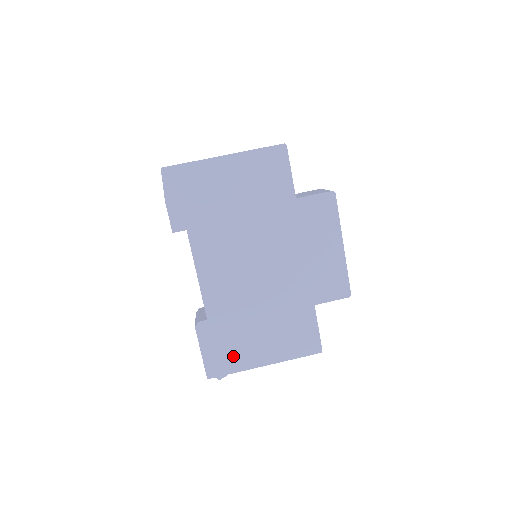
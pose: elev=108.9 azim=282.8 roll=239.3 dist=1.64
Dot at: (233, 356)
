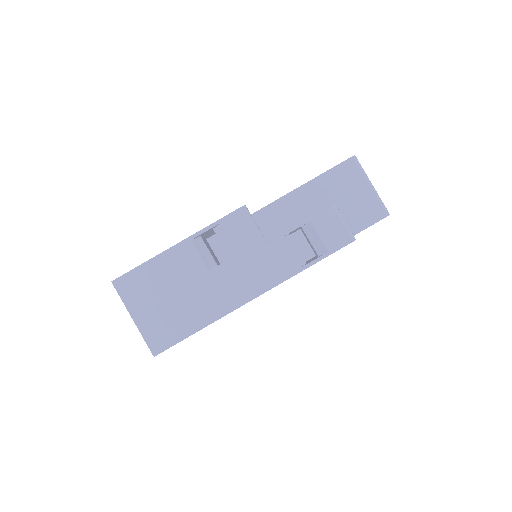
Dot at: occluded
